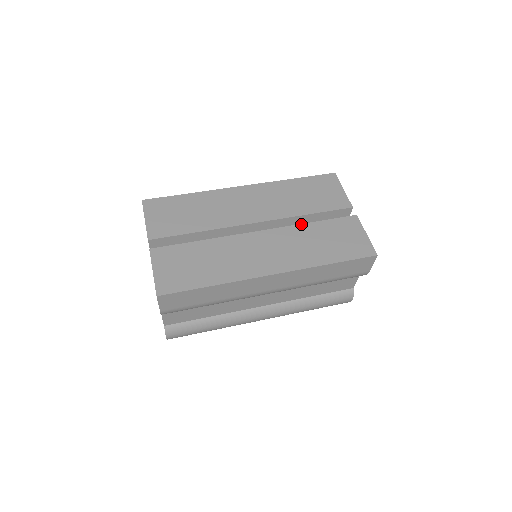
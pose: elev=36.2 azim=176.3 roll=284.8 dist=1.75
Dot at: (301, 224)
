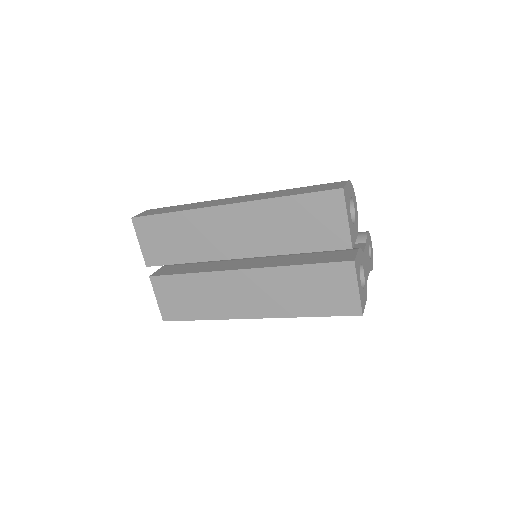
Dot at: (286, 266)
